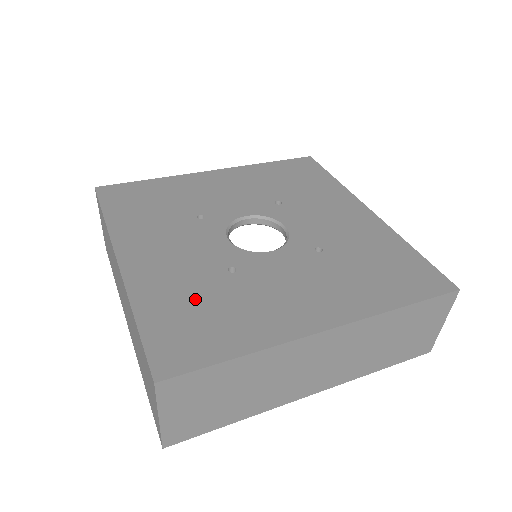
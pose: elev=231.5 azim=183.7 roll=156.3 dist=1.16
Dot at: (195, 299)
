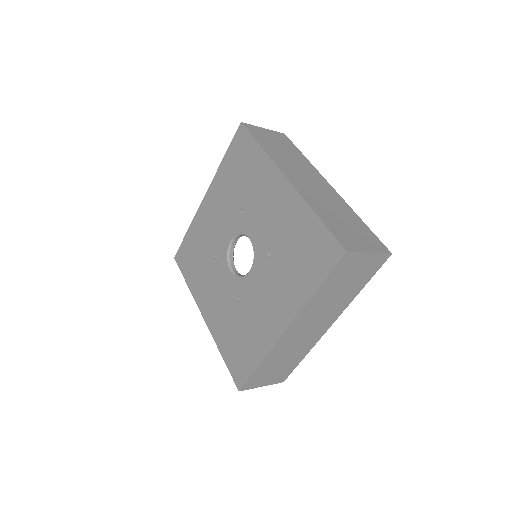
Dot at: (234, 332)
